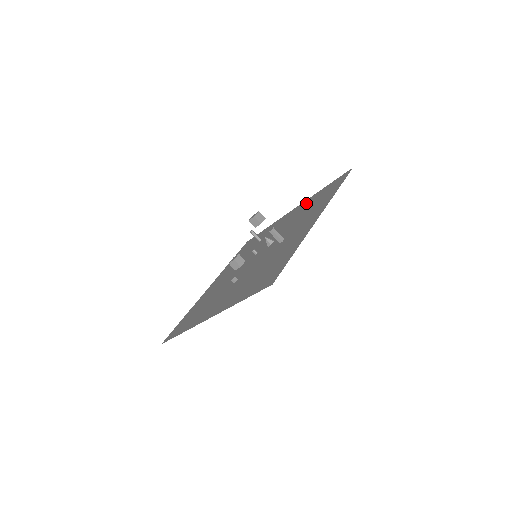
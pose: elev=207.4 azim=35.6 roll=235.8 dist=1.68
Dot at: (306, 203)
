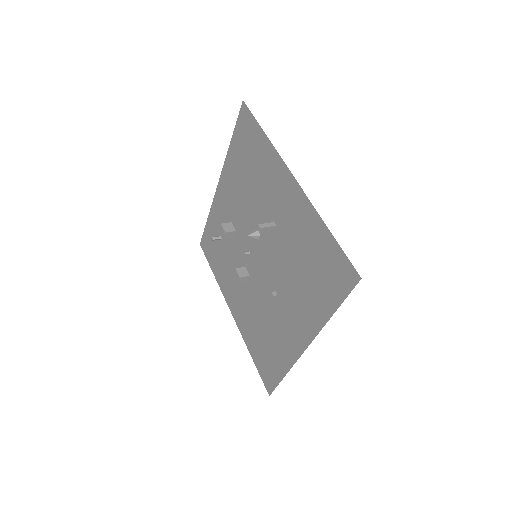
Dot at: (231, 169)
